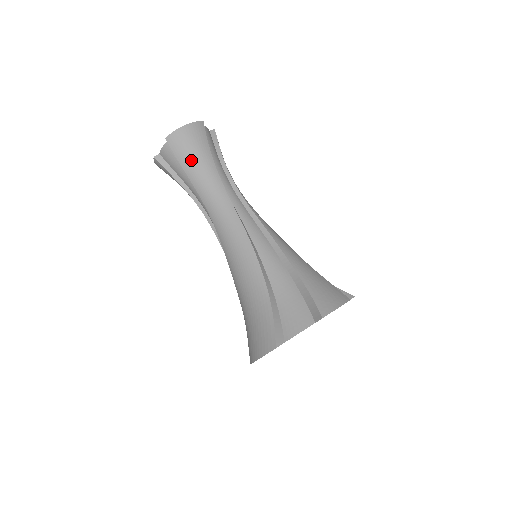
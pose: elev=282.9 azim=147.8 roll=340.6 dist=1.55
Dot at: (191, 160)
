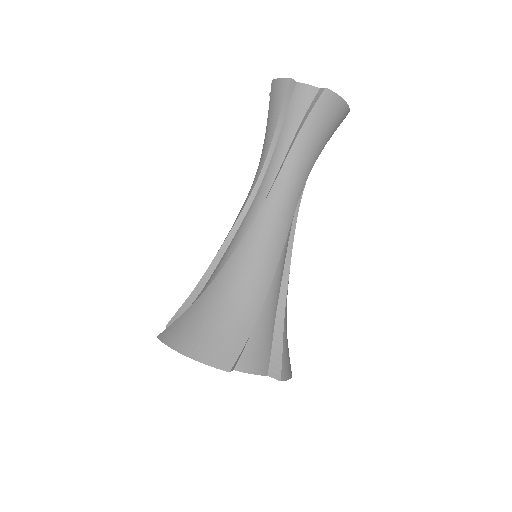
Dot at: (316, 131)
